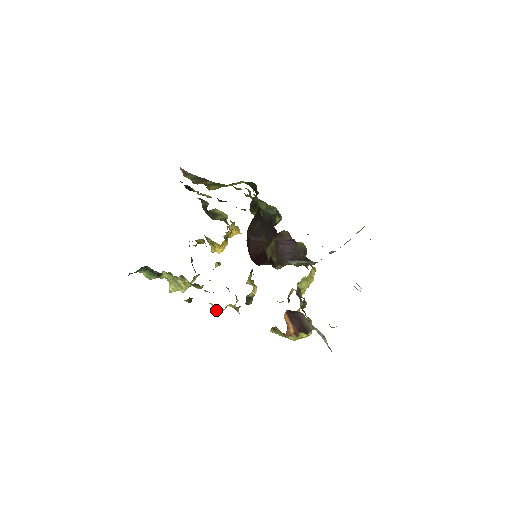
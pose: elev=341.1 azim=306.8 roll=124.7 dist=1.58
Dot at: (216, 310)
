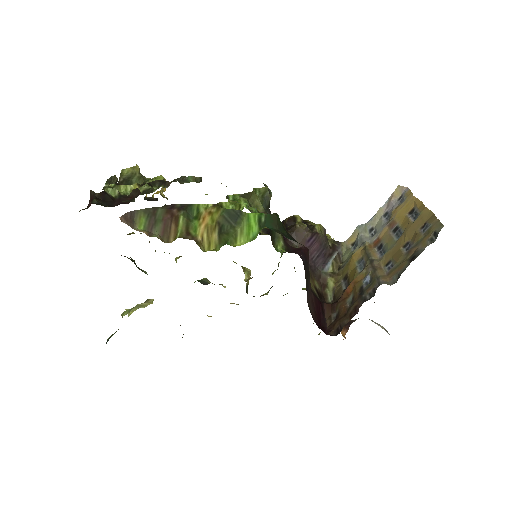
Dot at: occluded
